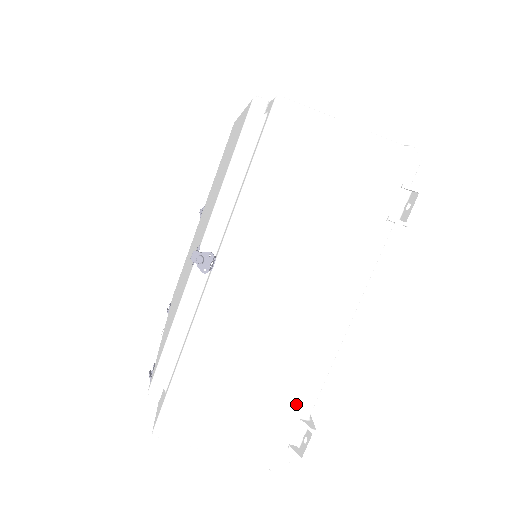
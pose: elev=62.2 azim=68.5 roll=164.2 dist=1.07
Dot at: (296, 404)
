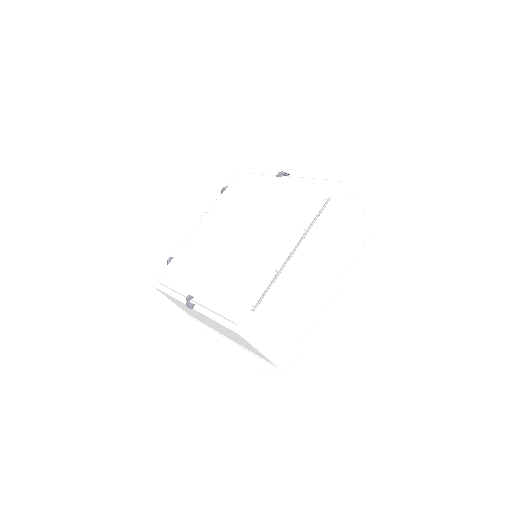
Dot at: (203, 323)
